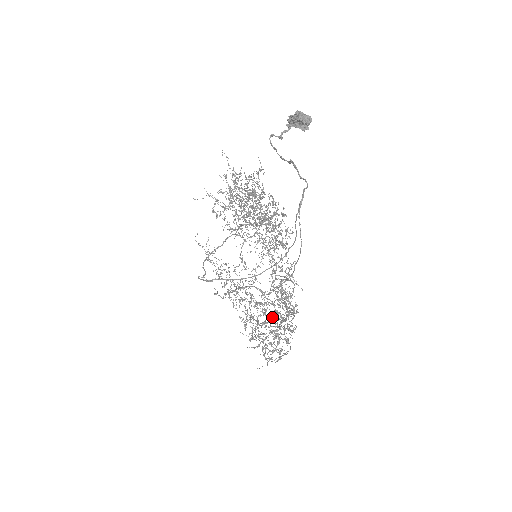
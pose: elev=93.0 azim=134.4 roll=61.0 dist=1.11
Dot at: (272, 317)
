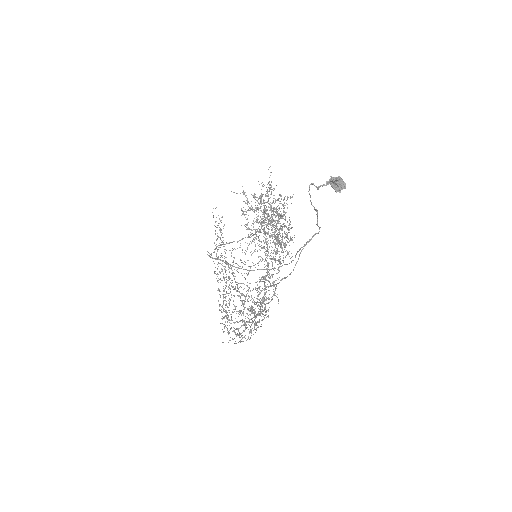
Dot at: (248, 310)
